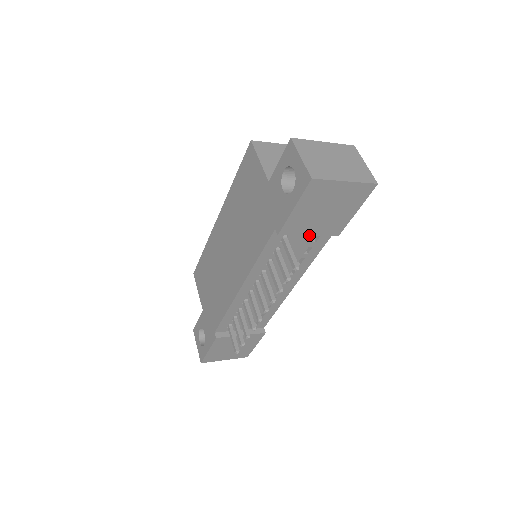
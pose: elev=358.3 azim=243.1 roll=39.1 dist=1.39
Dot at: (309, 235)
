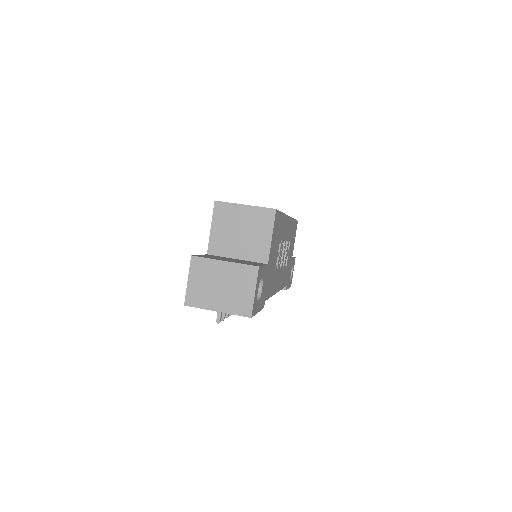
Dot at: occluded
